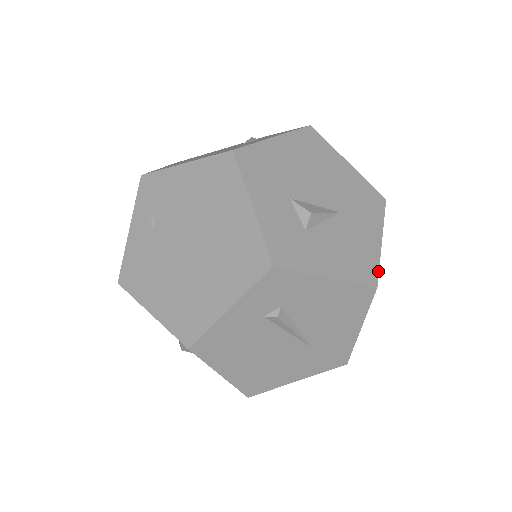
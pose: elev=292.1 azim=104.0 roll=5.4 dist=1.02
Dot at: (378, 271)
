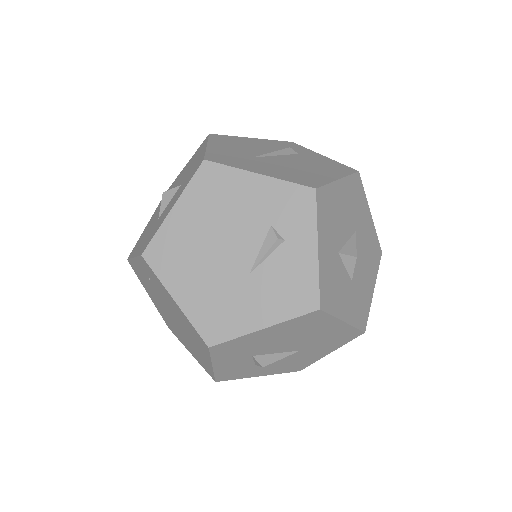
Dot at: occluded
